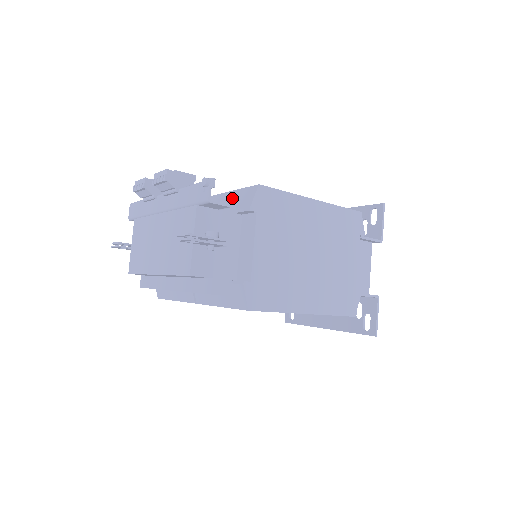
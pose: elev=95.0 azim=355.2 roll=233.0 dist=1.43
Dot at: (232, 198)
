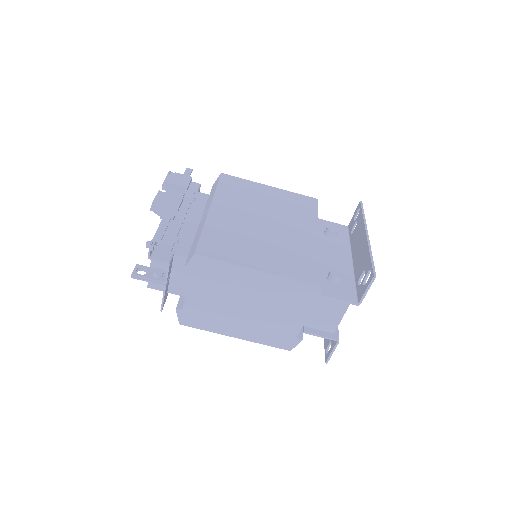
Dot at: (196, 239)
